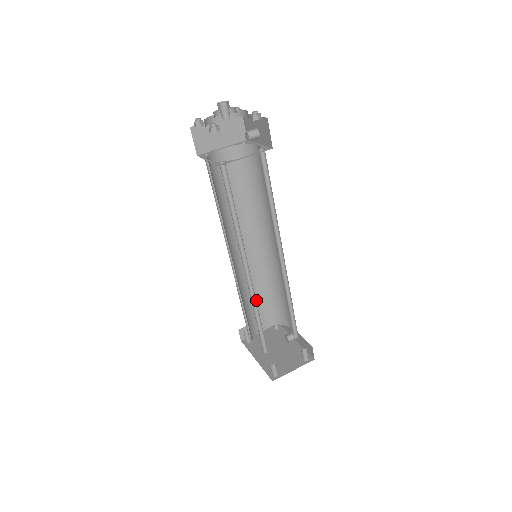
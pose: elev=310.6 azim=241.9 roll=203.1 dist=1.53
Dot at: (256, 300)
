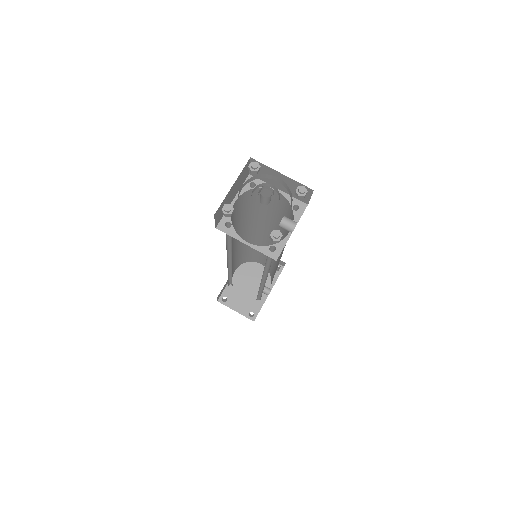
Dot at: (262, 254)
